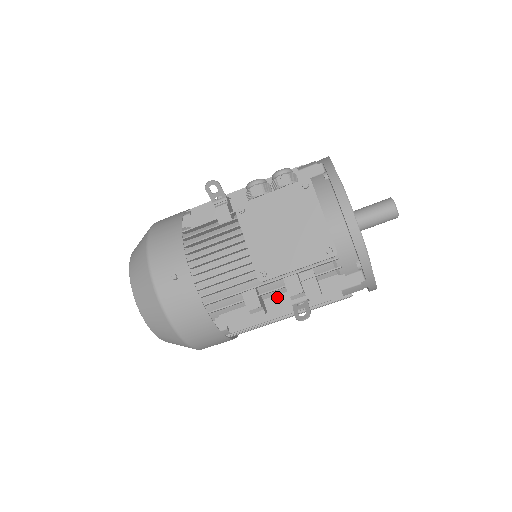
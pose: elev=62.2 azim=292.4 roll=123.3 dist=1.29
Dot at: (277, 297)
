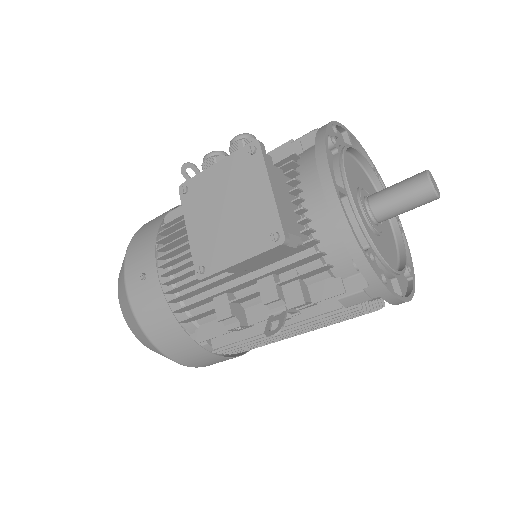
Dot at: (259, 306)
